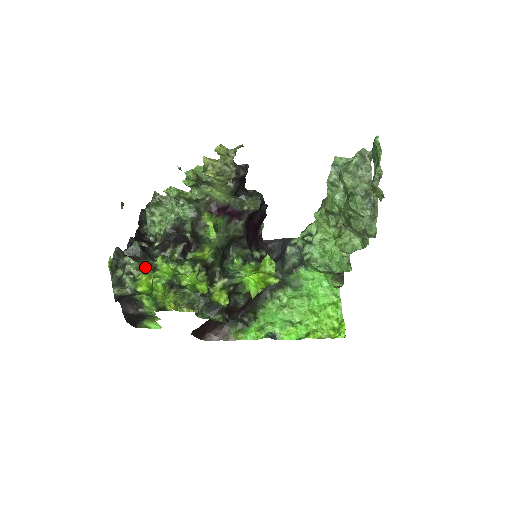
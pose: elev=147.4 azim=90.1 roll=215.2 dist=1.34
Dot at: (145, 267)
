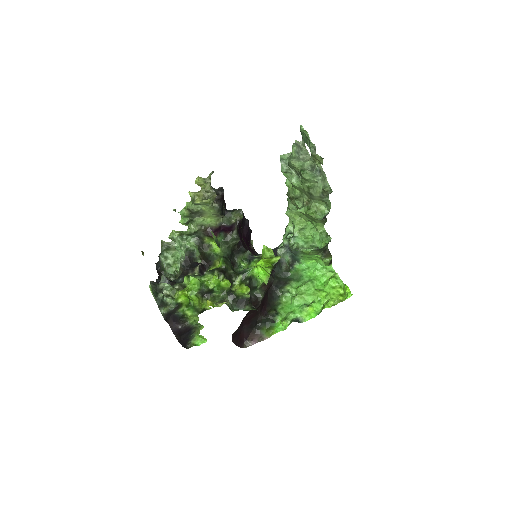
Dot at: (177, 288)
